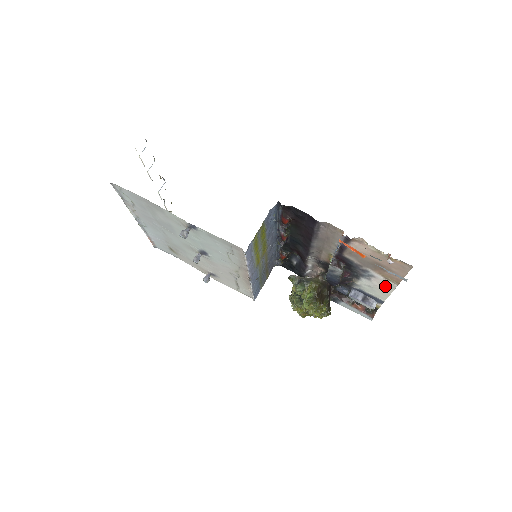
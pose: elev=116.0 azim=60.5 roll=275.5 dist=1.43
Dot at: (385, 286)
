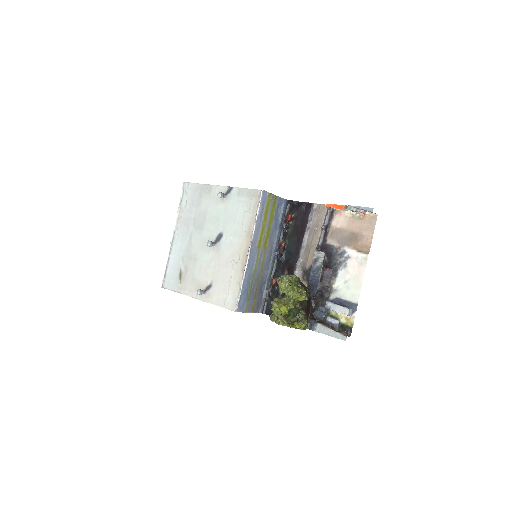
Dot at: (358, 268)
